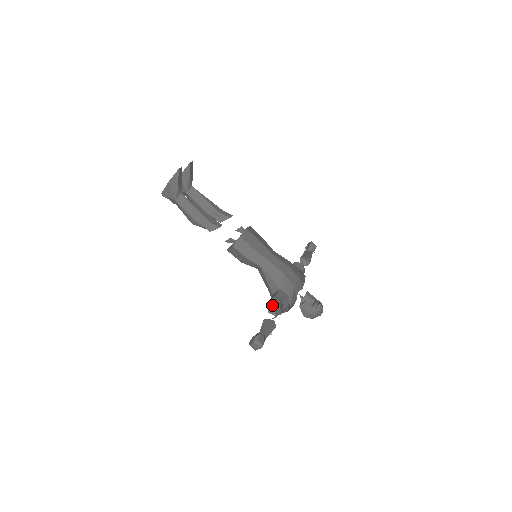
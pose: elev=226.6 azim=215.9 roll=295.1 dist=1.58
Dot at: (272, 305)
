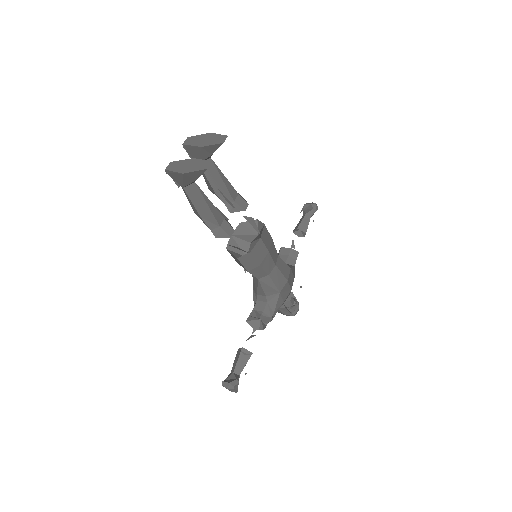
Dot at: (253, 318)
